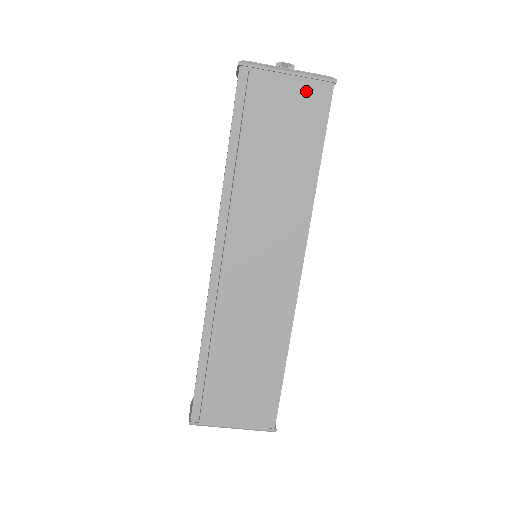
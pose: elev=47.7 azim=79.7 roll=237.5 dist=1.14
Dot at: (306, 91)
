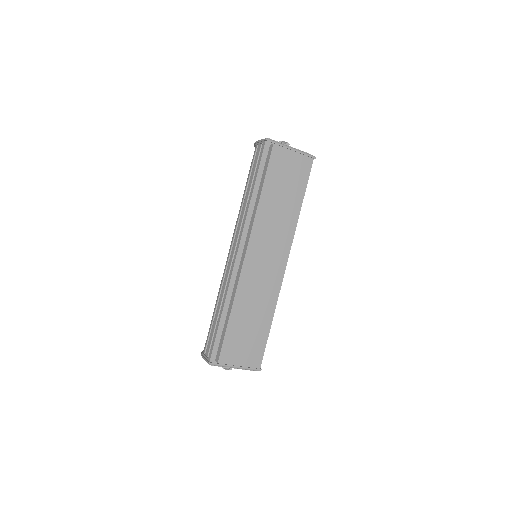
Dot at: (301, 161)
